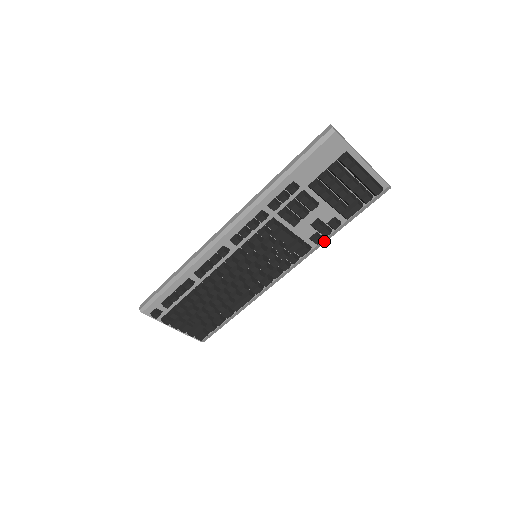
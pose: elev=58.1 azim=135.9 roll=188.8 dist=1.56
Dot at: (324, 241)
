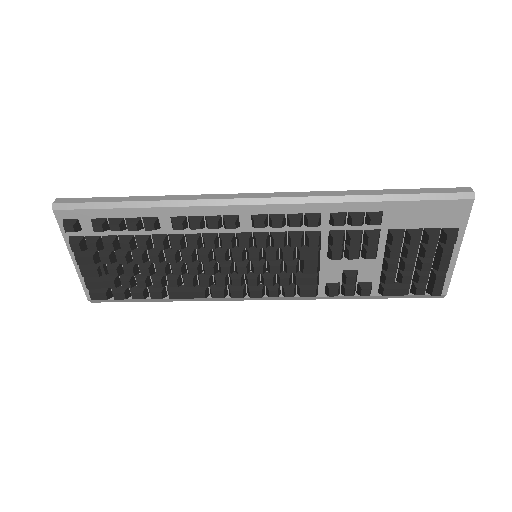
Dot at: (334, 297)
